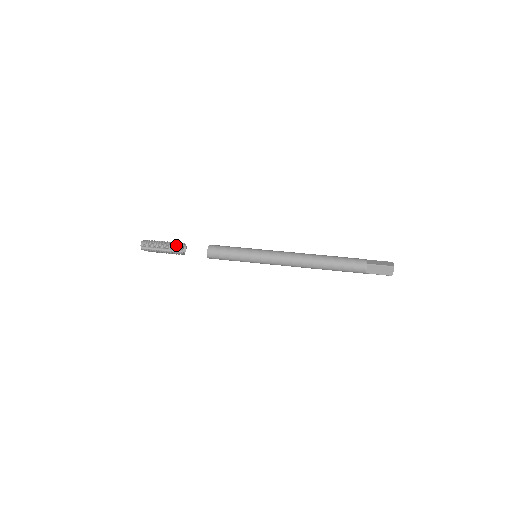
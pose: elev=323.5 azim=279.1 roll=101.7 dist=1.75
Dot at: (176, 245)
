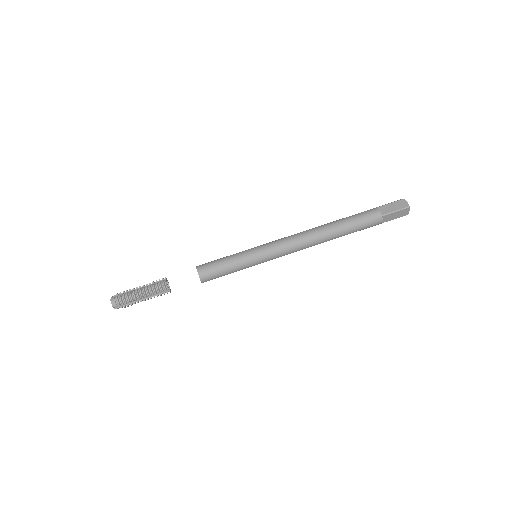
Dot at: (158, 288)
